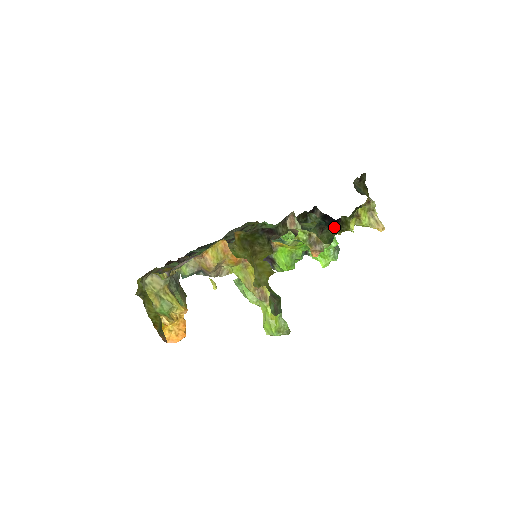
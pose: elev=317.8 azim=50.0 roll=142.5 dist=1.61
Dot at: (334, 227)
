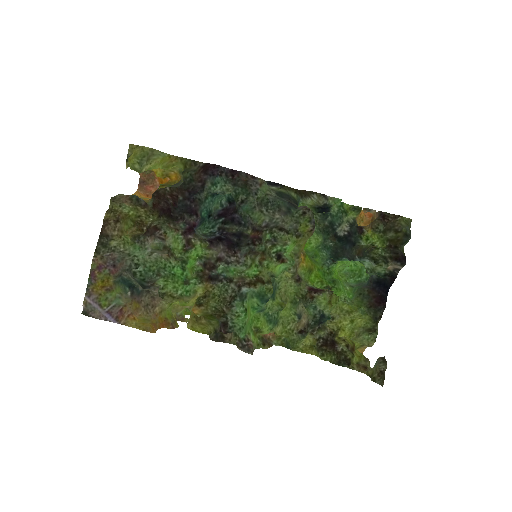
Dot at: (350, 311)
